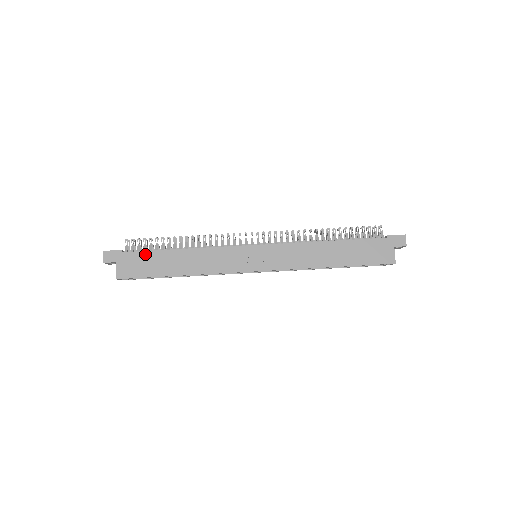
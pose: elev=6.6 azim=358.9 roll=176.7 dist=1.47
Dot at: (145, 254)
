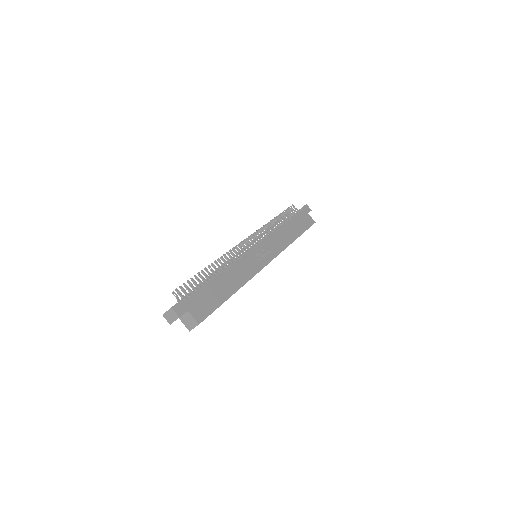
Dot at: (202, 291)
